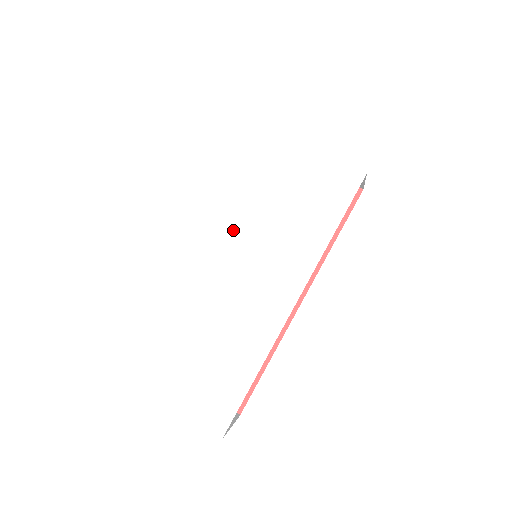
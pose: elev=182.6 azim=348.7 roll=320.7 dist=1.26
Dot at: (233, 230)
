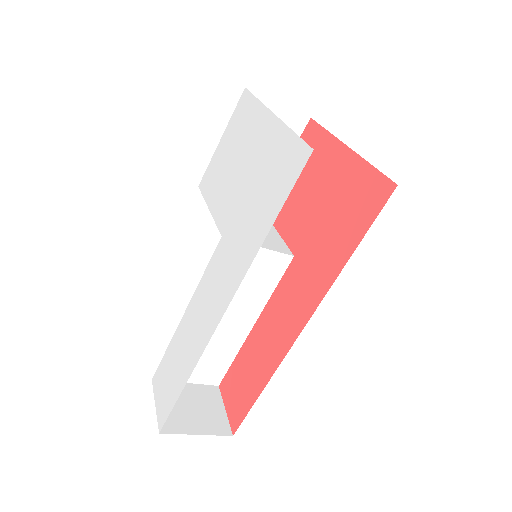
Dot at: (218, 219)
